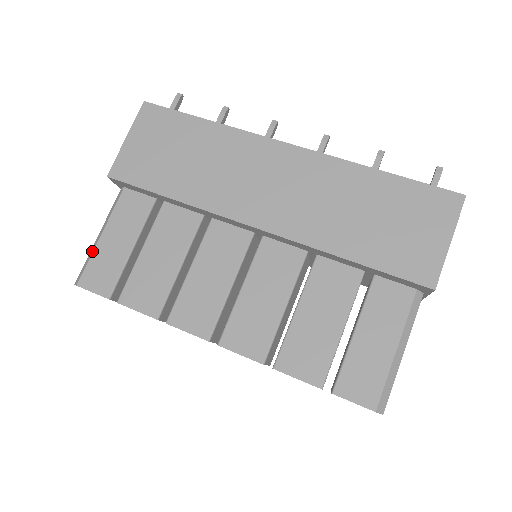
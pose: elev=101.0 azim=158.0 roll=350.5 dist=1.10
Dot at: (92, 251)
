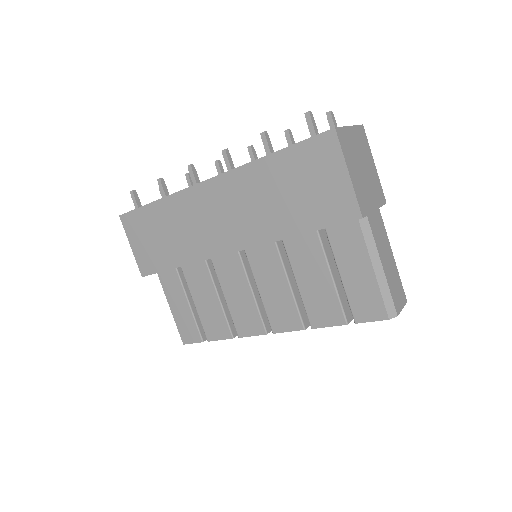
Dot at: (174, 320)
